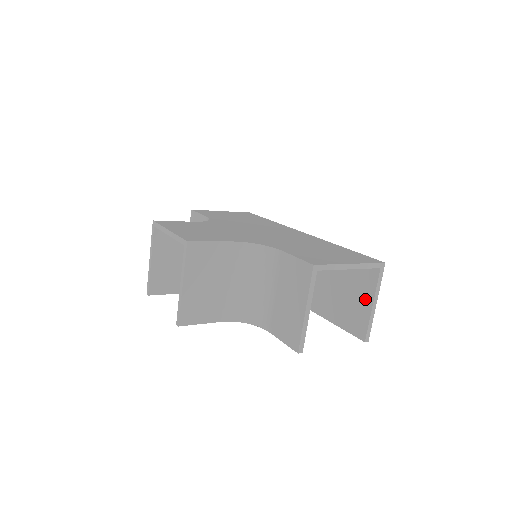
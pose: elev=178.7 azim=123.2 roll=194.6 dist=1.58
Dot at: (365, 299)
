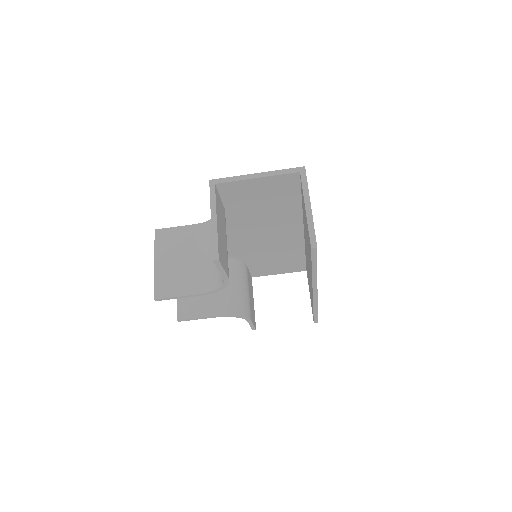
Dot at: occluded
